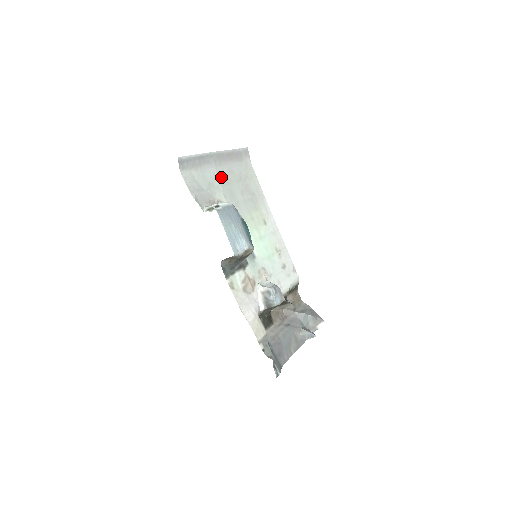
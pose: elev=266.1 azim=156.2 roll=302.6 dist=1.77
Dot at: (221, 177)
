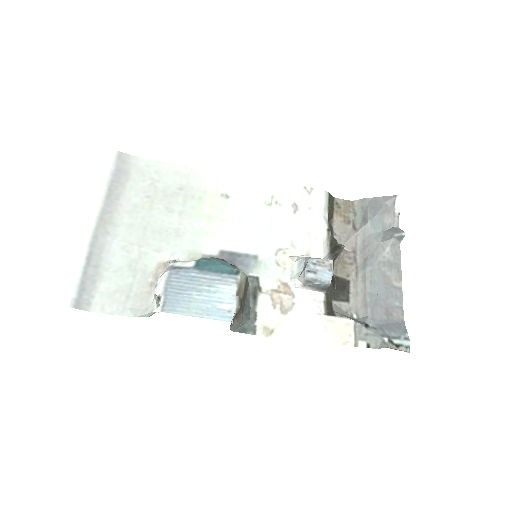
Dot at: (131, 237)
